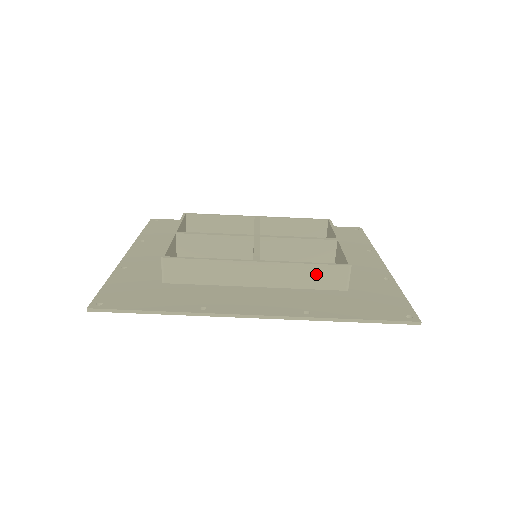
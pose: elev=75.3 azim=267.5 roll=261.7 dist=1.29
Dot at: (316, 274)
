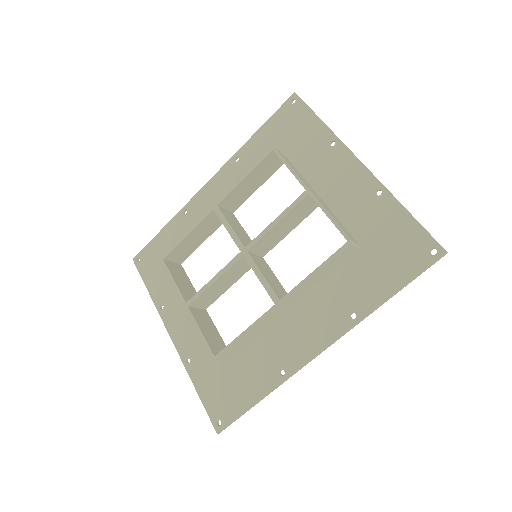
Dot at: (328, 268)
